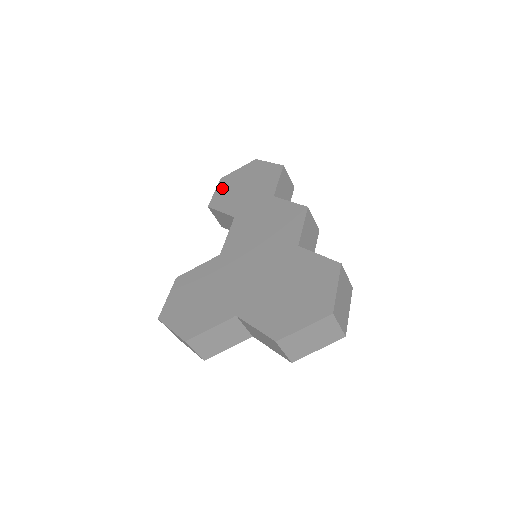
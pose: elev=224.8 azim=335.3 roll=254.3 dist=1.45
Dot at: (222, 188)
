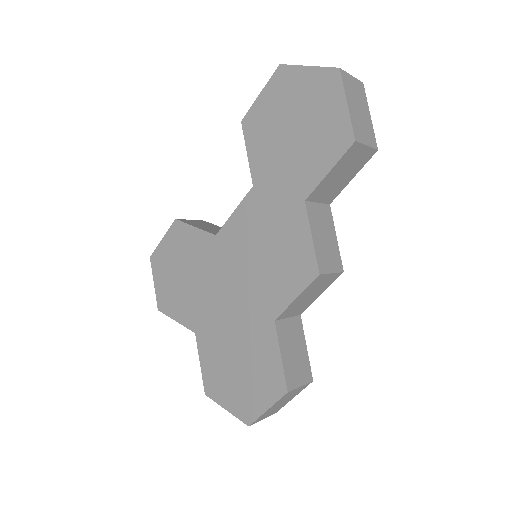
Dot at: (270, 96)
